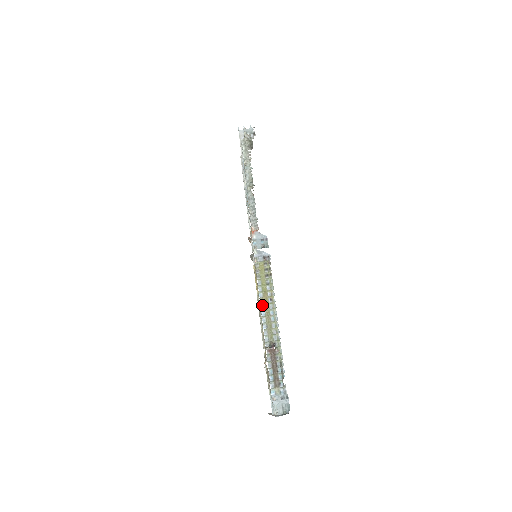
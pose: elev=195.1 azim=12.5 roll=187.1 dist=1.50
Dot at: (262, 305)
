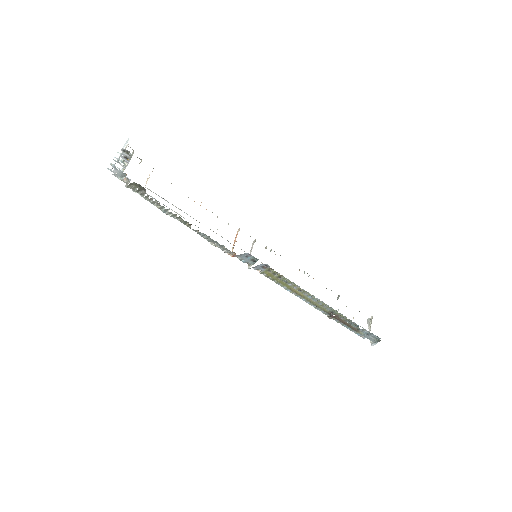
Dot at: (297, 296)
